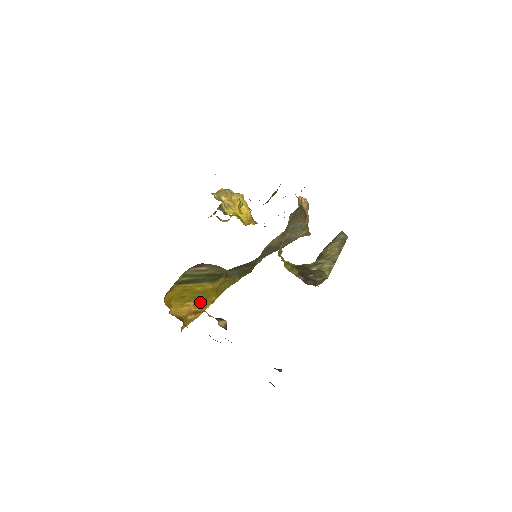
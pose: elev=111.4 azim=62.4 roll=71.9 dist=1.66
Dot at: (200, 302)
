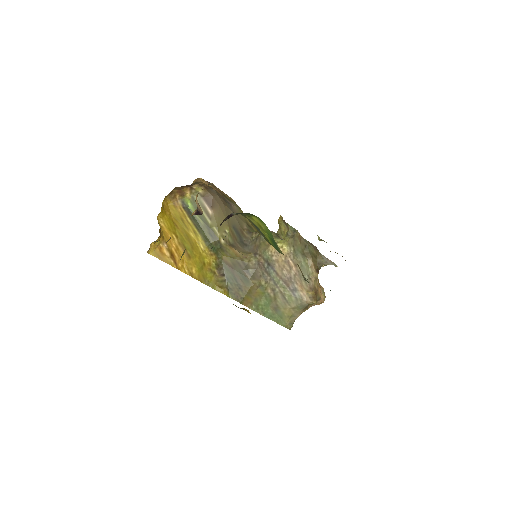
Dot at: occluded
